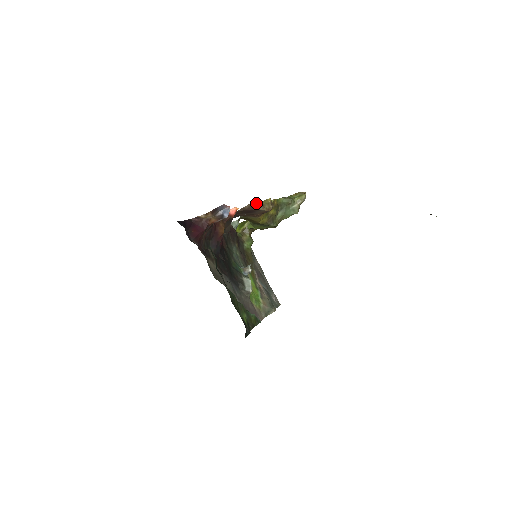
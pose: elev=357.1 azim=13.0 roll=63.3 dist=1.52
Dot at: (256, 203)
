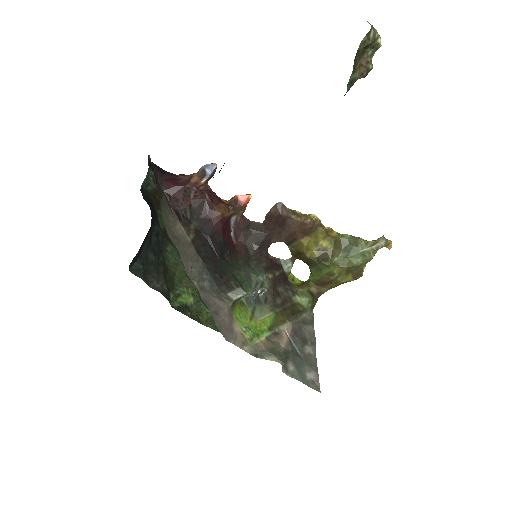
Dot at: (288, 209)
